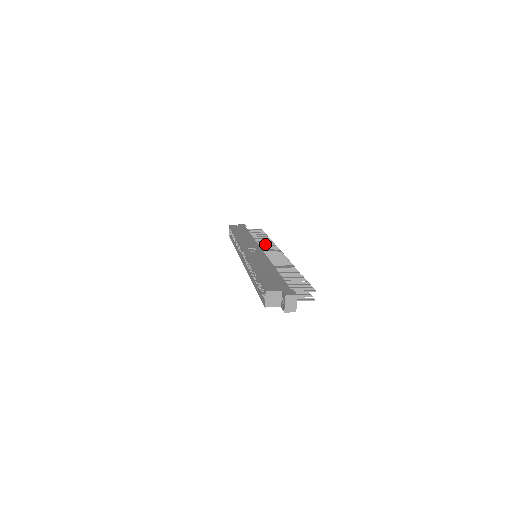
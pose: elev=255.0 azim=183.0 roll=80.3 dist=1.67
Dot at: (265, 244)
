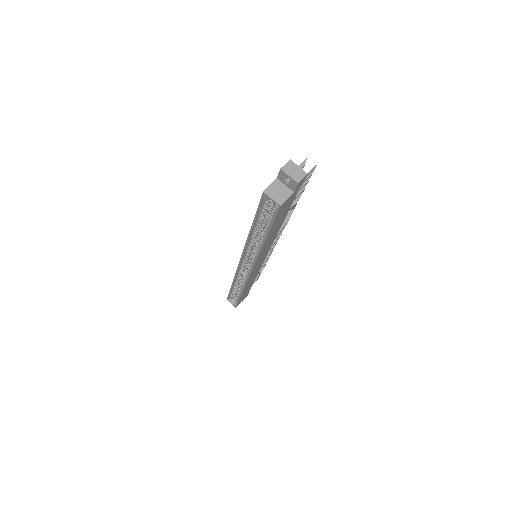
Dot at: occluded
